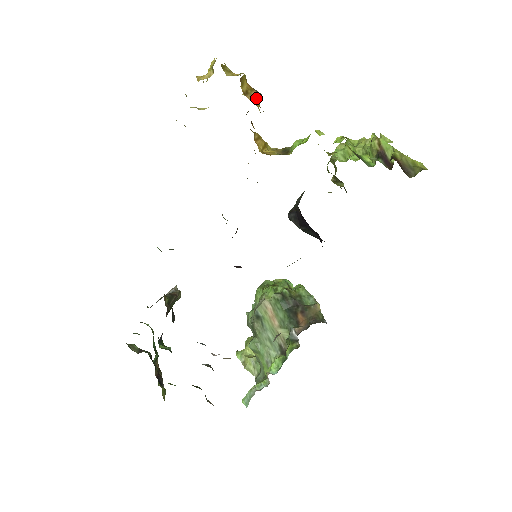
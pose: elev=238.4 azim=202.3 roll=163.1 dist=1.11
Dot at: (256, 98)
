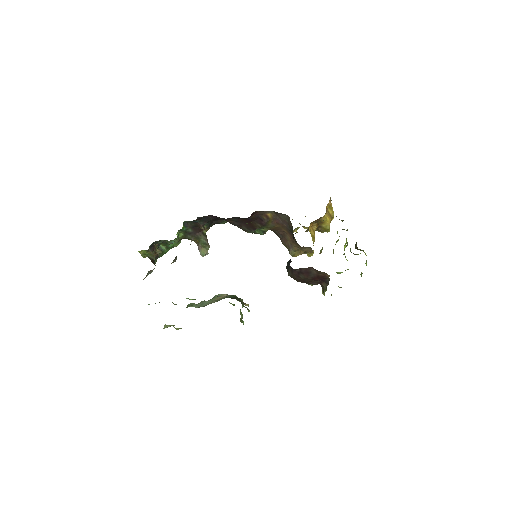
Dot at: (329, 216)
